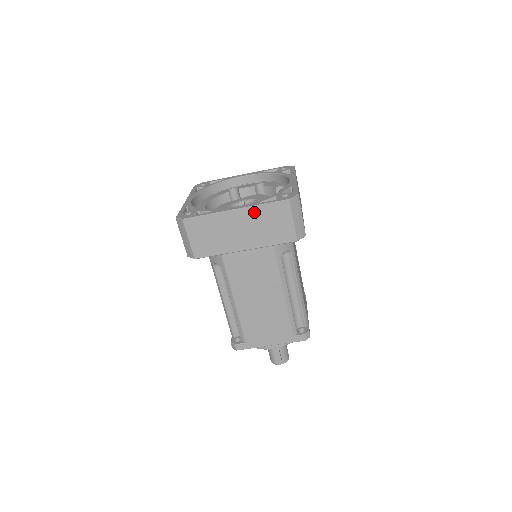
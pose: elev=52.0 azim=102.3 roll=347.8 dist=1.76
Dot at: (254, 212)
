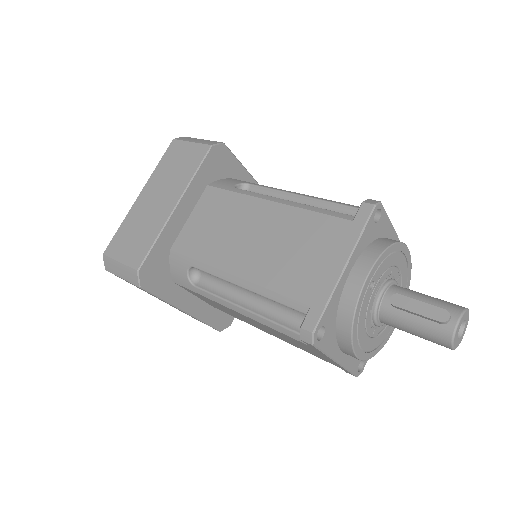
Dot at: (155, 177)
